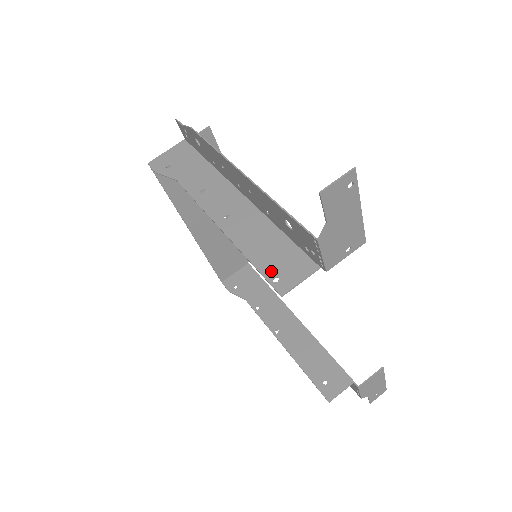
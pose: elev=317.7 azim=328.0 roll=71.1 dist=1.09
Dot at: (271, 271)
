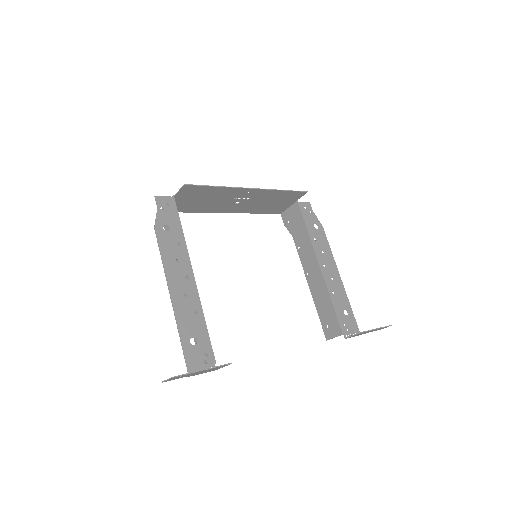
Dot at: occluded
